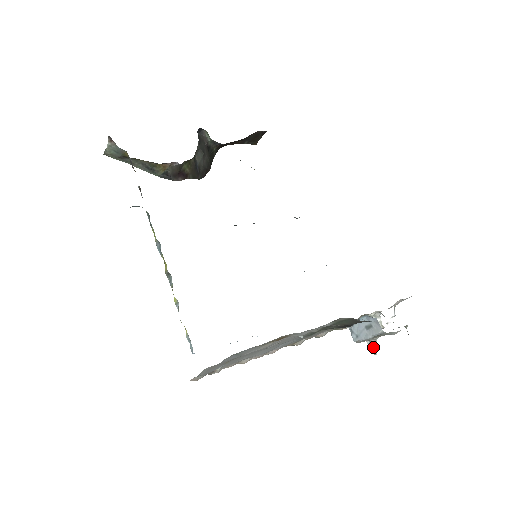
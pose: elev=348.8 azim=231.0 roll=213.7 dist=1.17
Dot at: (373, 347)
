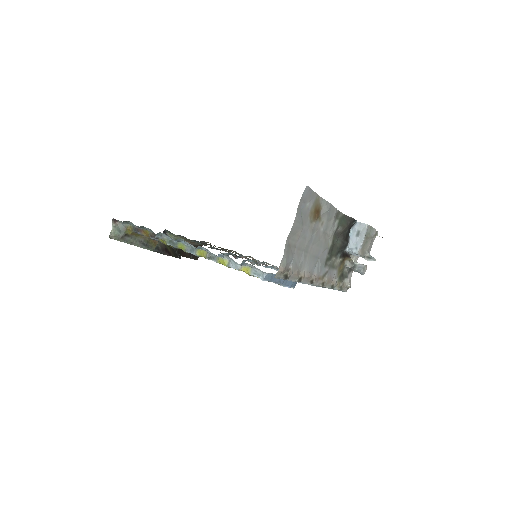
Dot at: (370, 258)
